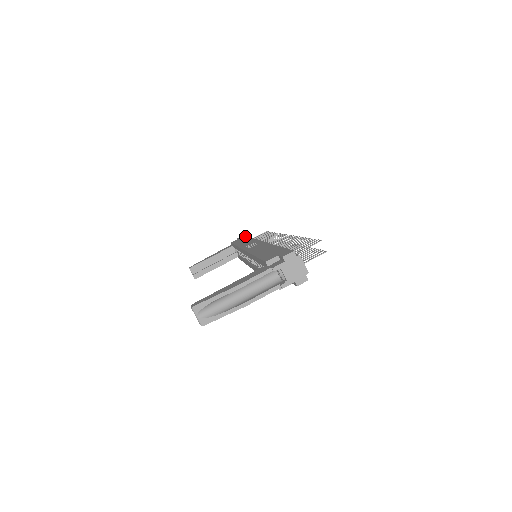
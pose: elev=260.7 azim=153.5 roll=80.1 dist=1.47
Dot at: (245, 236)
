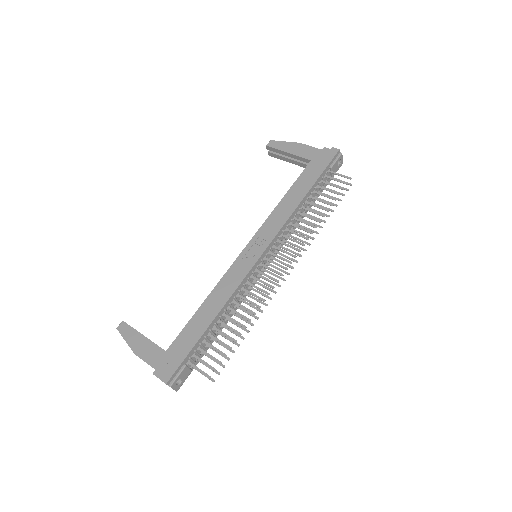
Dot at: (324, 169)
